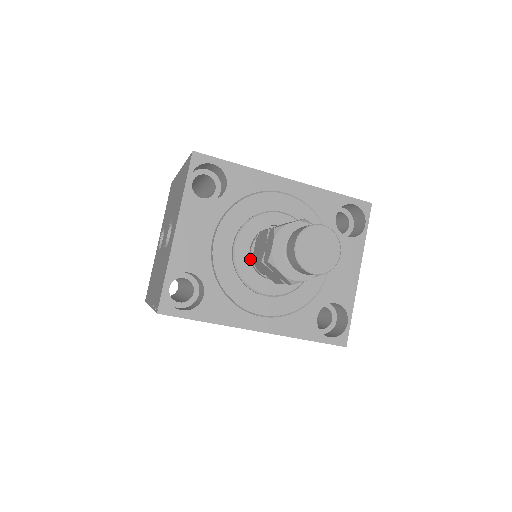
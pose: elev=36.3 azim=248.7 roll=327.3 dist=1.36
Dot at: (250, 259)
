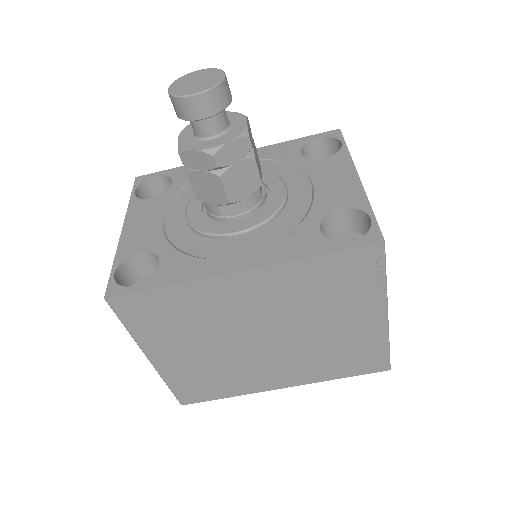
Dot at: (207, 214)
